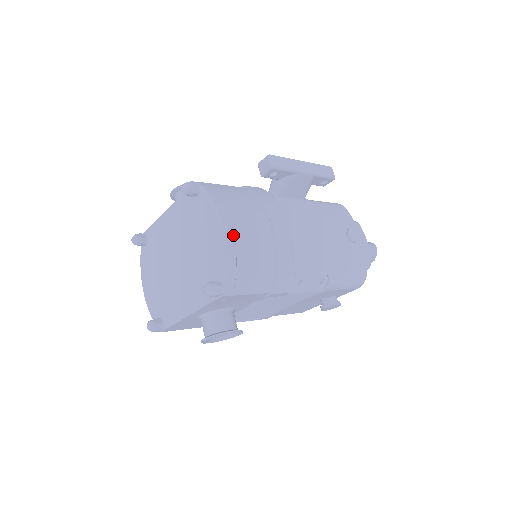
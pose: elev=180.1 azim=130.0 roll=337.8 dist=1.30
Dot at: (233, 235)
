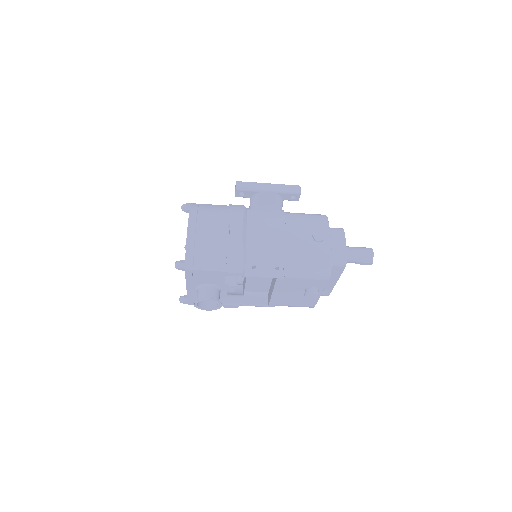
Dot at: (194, 232)
